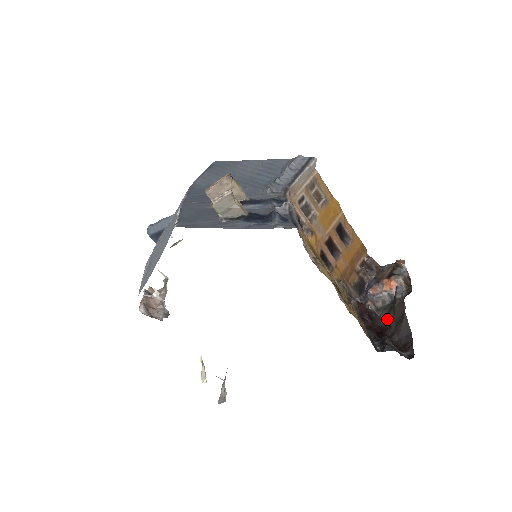
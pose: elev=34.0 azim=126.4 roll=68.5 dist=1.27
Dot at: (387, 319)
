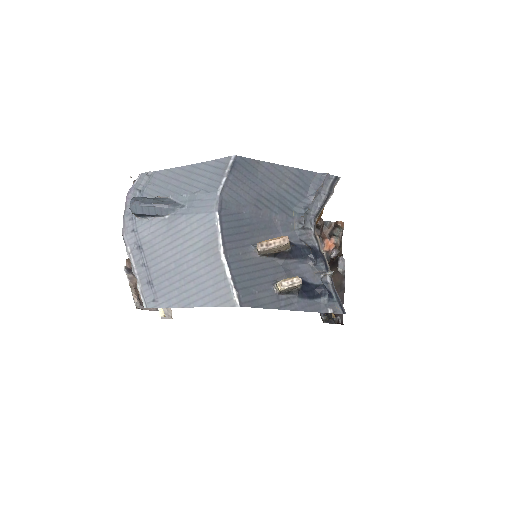
Dot at: occluded
